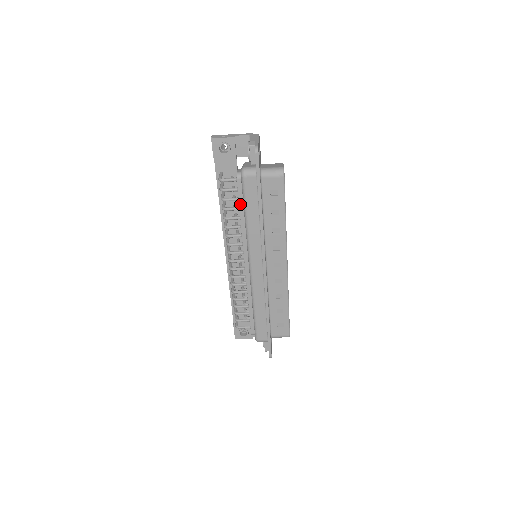
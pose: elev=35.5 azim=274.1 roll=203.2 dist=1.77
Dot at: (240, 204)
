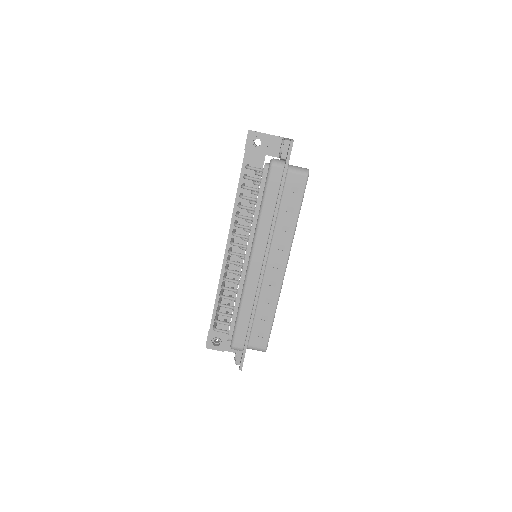
Dot at: (259, 194)
